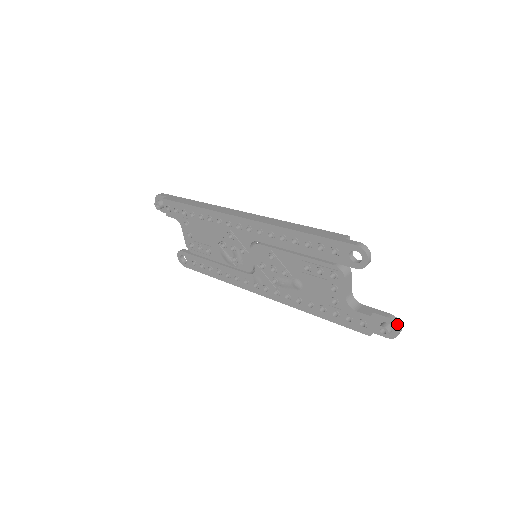
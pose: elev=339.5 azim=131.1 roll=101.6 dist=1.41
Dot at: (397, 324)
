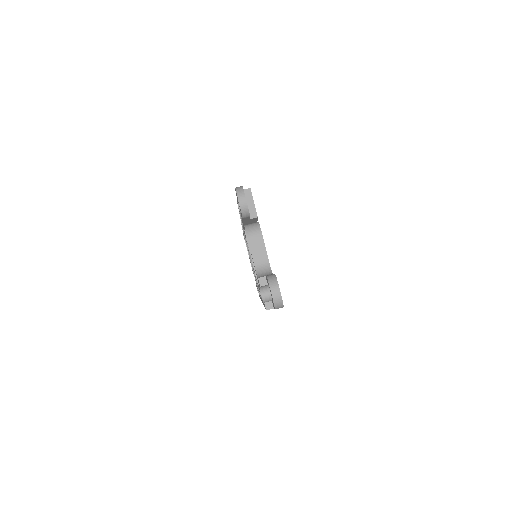
Dot at: (270, 282)
